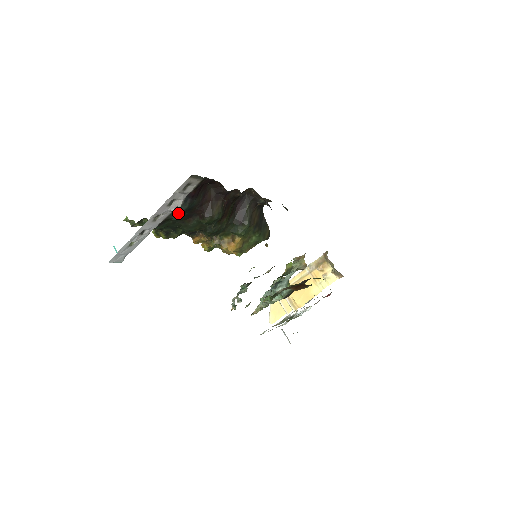
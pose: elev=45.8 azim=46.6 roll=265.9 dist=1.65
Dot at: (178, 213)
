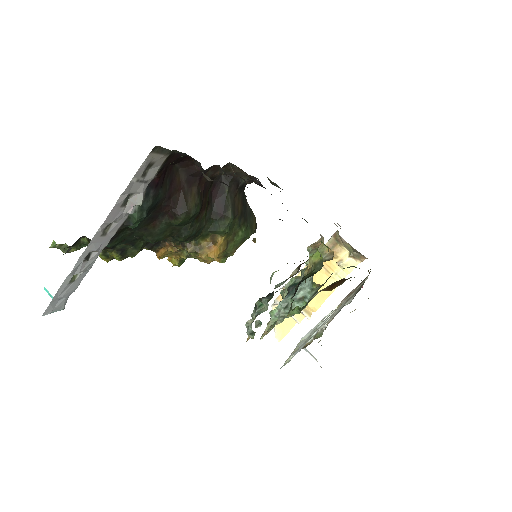
Dot at: (139, 215)
